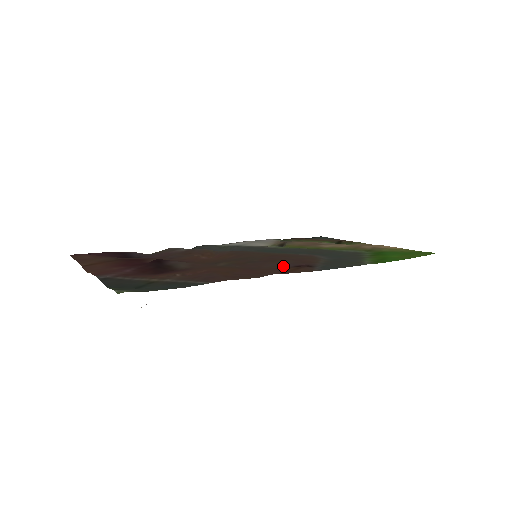
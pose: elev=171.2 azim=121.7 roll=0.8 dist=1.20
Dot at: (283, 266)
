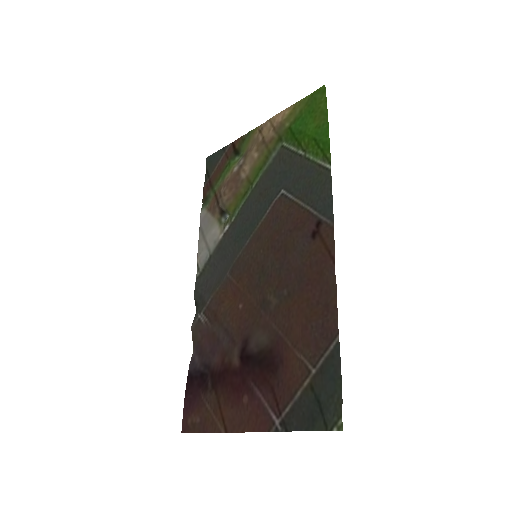
Dot at: (306, 248)
